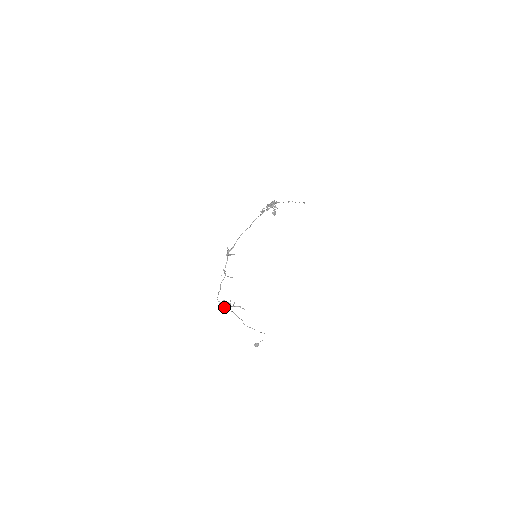
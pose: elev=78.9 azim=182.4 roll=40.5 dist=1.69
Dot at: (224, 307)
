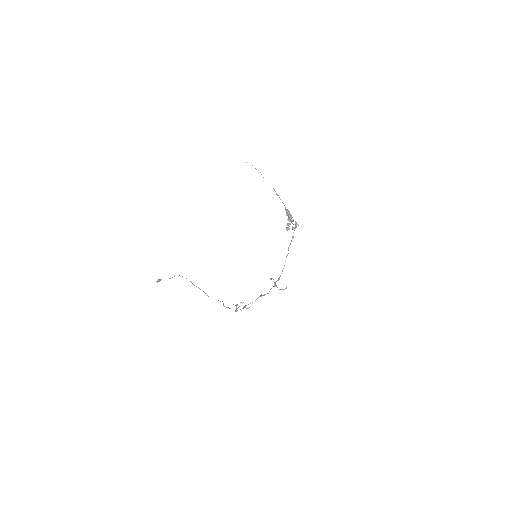
Dot at: (229, 308)
